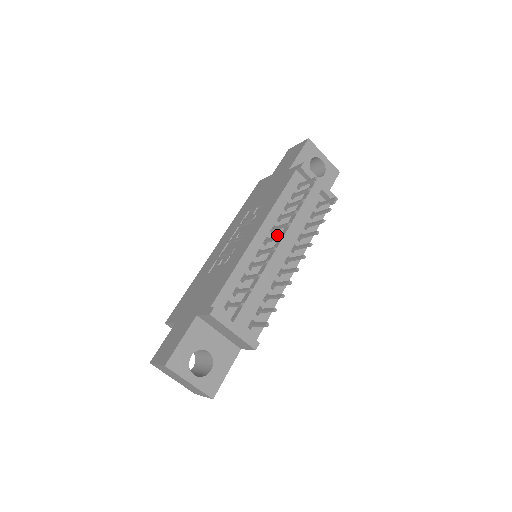
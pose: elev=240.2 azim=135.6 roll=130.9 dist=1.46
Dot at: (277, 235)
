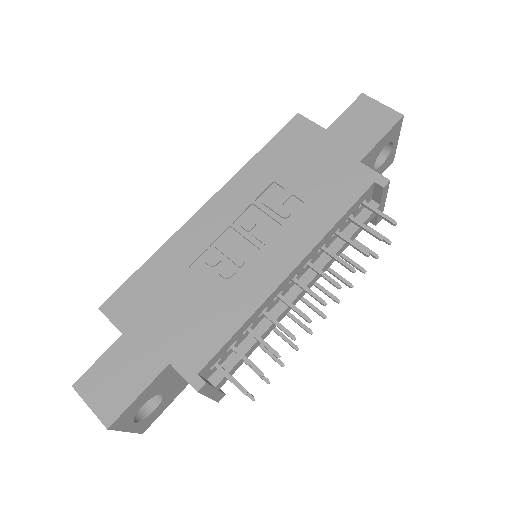
Dot at: (306, 269)
